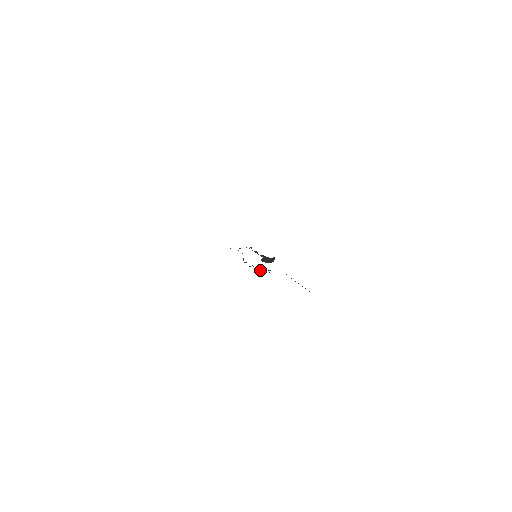
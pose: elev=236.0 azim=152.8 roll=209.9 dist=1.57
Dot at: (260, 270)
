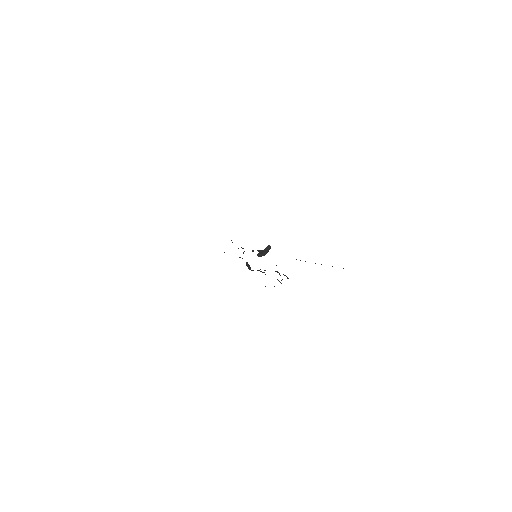
Dot at: occluded
